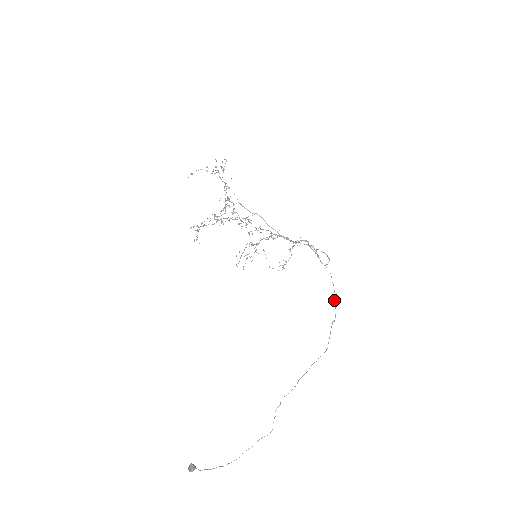
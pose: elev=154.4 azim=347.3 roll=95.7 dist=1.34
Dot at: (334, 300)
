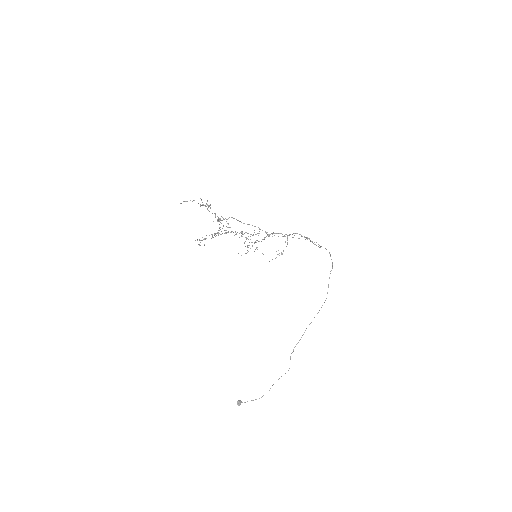
Dot at: occluded
